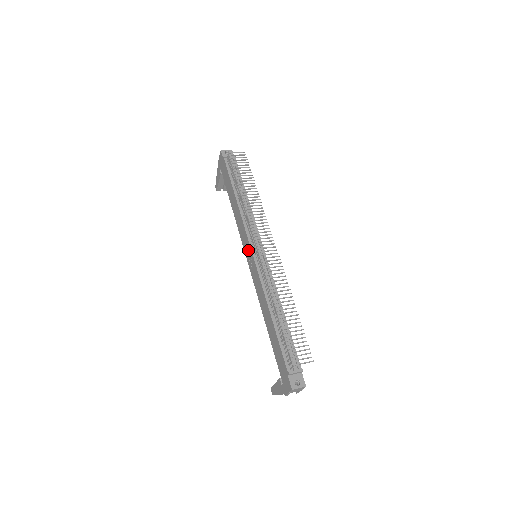
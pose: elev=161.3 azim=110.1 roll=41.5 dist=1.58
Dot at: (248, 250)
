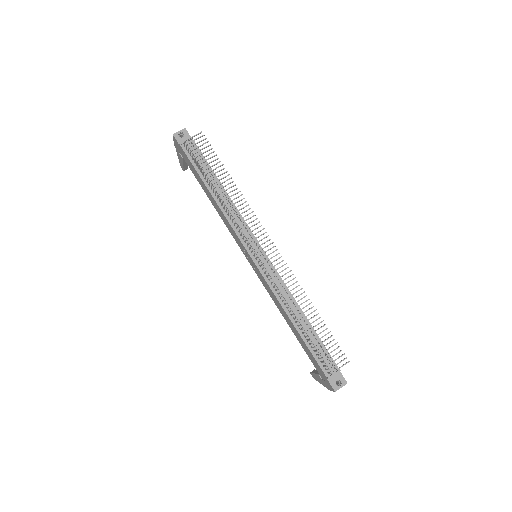
Dot at: (246, 253)
